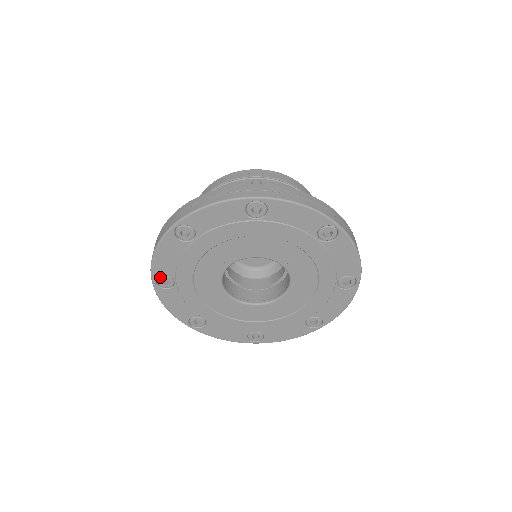
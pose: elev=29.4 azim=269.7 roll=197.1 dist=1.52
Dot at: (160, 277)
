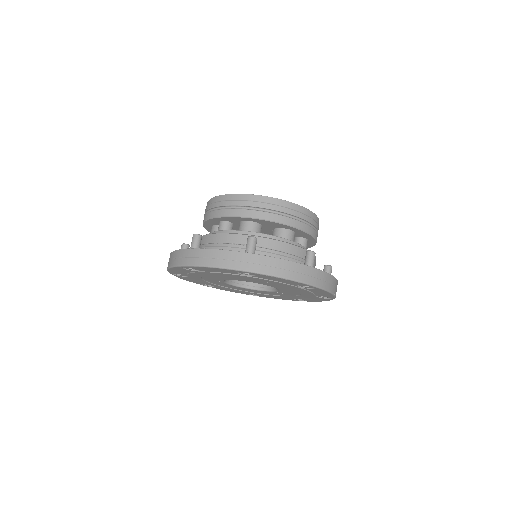
Dot at: (202, 284)
